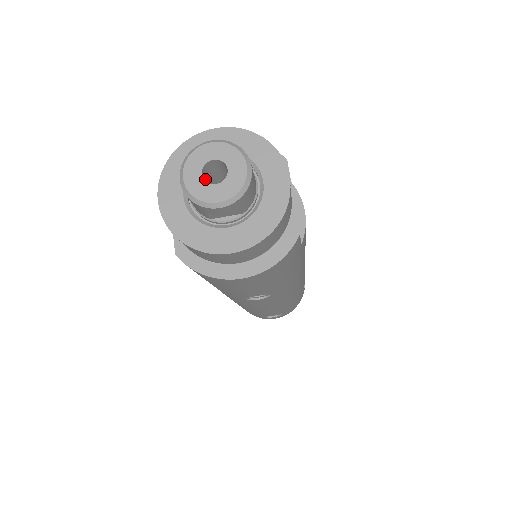
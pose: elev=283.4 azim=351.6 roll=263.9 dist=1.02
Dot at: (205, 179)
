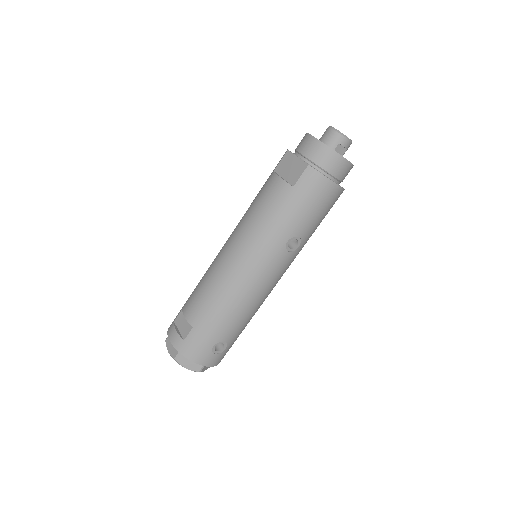
Dot at: occluded
